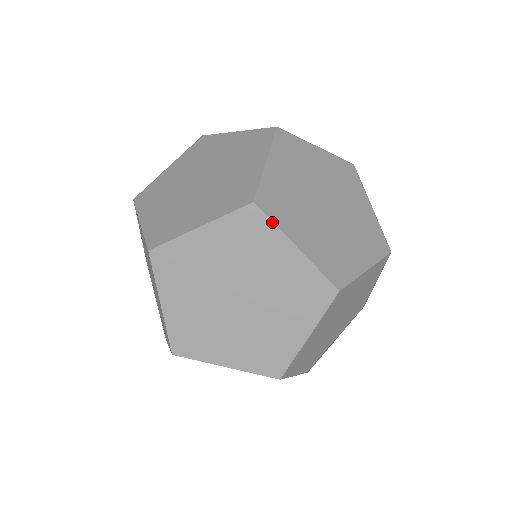
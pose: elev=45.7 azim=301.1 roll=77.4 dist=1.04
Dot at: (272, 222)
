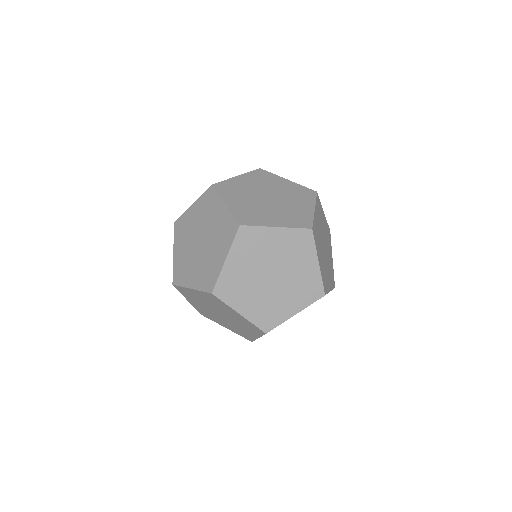
Dot at: (224, 302)
